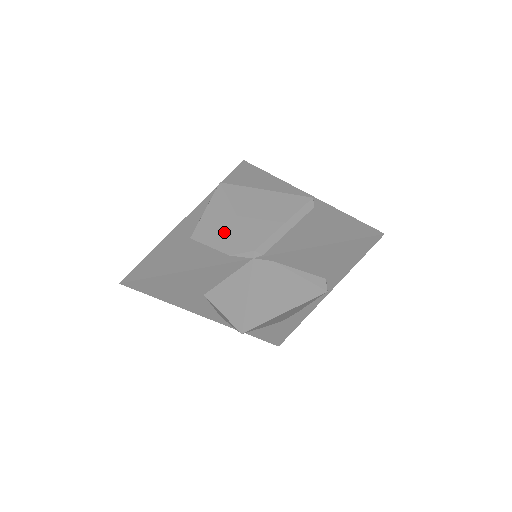
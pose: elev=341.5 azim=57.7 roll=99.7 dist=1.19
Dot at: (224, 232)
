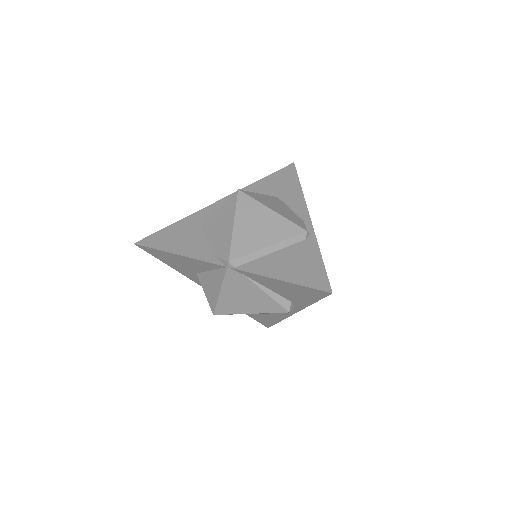
Dot at: (220, 234)
